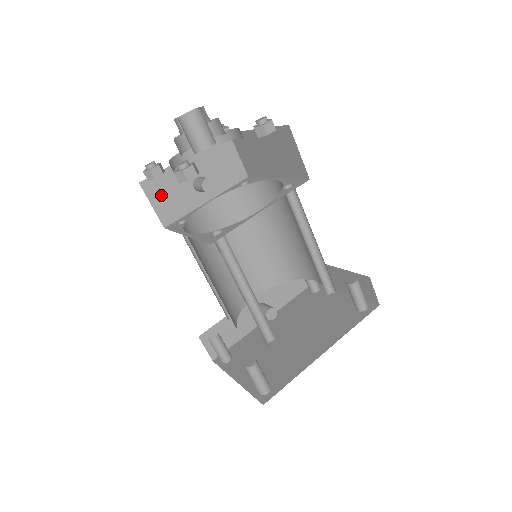
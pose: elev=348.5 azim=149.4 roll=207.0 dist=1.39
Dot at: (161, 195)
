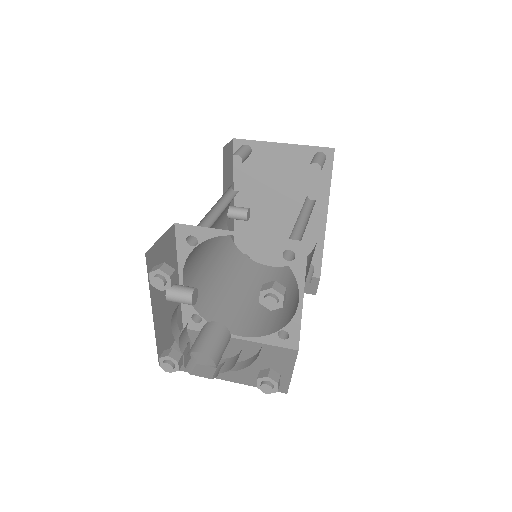
Dot at: (168, 338)
